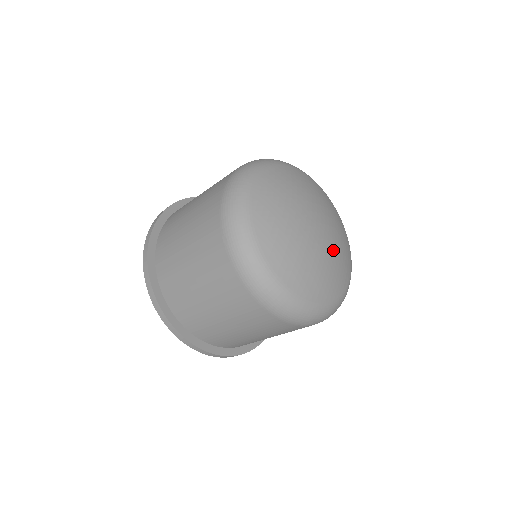
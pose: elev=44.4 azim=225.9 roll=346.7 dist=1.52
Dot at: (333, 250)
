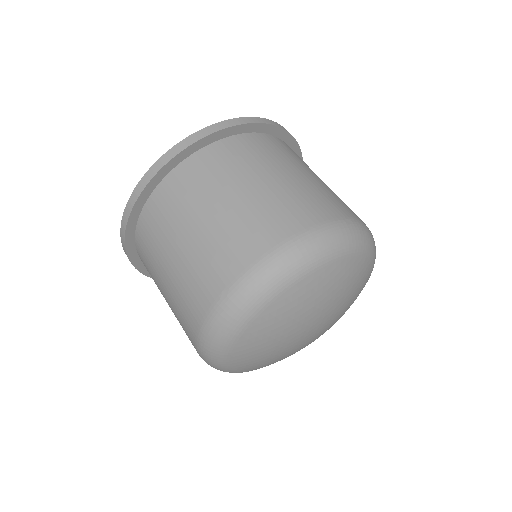
Dot at: (304, 346)
